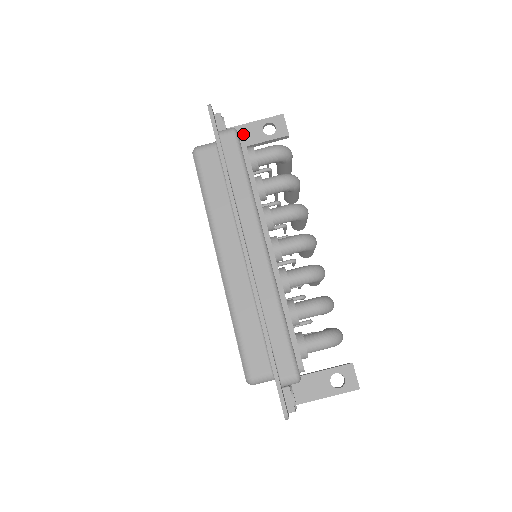
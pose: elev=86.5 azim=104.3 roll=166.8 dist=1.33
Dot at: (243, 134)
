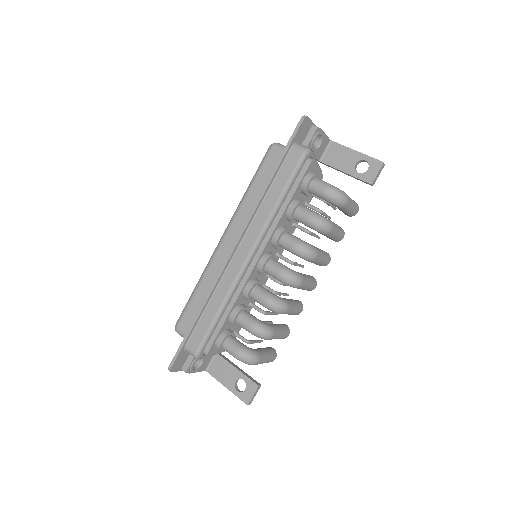
Dot at: (339, 155)
